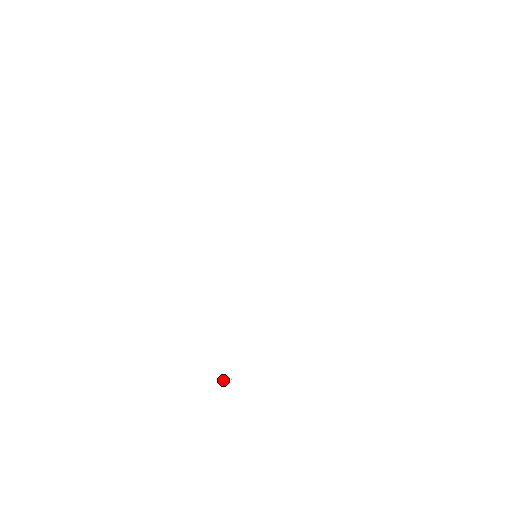
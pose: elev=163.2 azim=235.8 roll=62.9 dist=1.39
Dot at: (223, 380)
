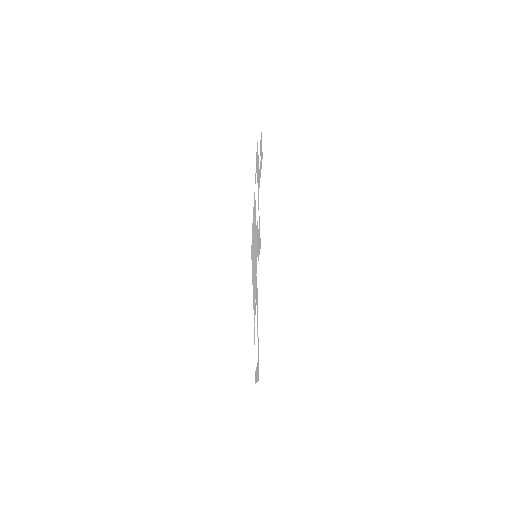
Dot at: (257, 381)
